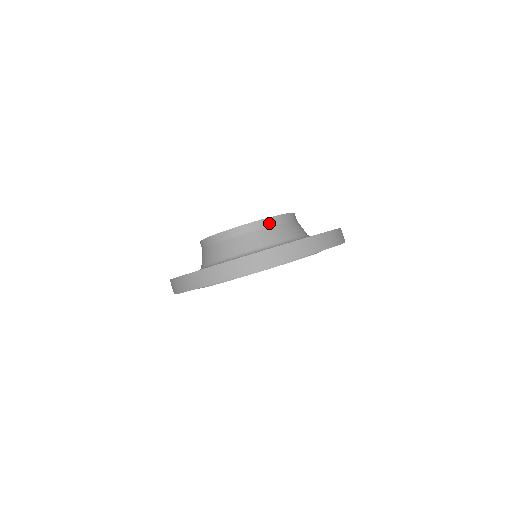
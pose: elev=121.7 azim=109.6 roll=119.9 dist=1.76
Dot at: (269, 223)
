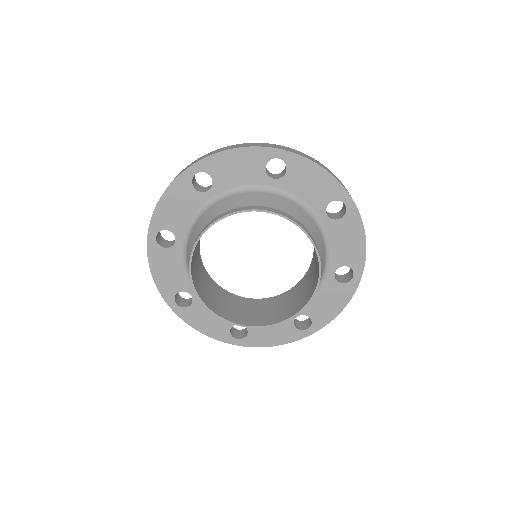
Dot at: occluded
